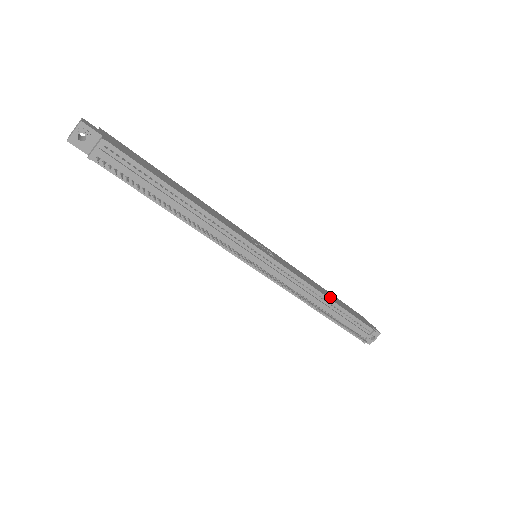
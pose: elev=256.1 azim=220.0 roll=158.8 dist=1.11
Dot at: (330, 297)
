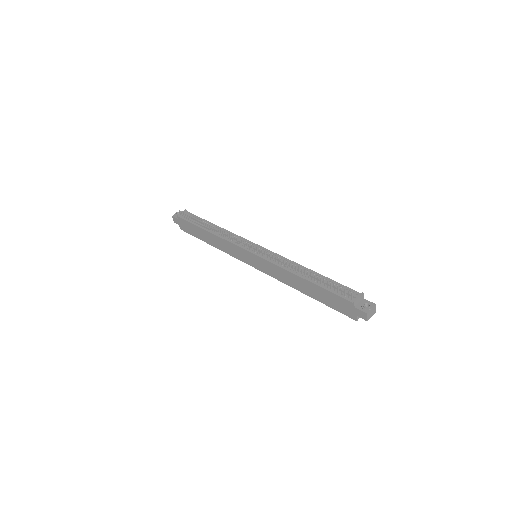
Dot at: occluded
